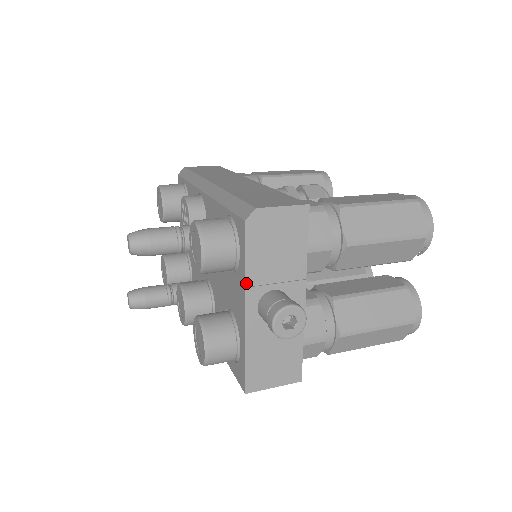
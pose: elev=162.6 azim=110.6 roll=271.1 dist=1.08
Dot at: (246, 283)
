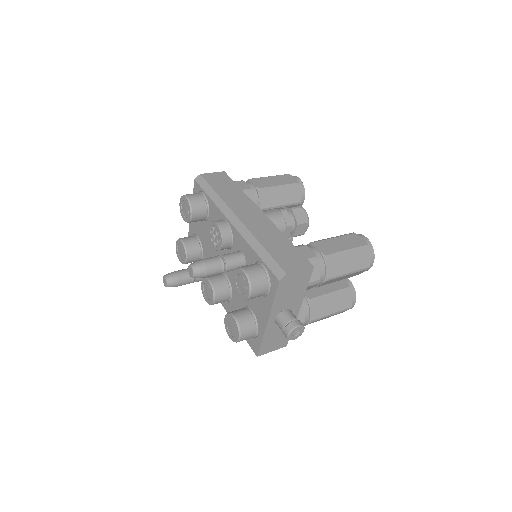
Dot at: (272, 308)
